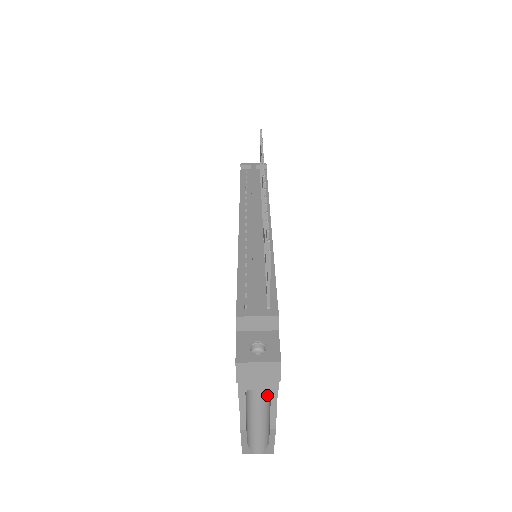
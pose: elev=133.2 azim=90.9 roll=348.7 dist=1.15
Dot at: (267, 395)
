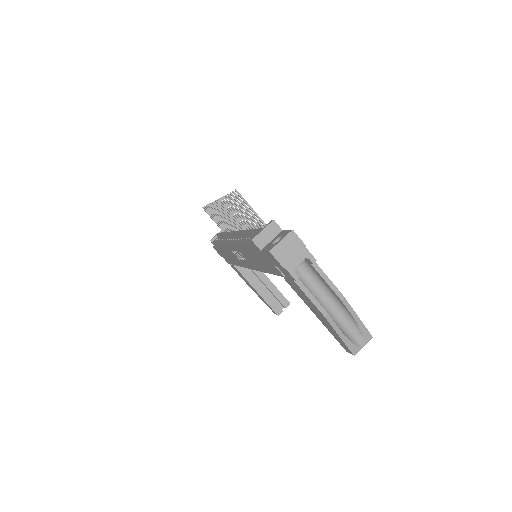
Dot at: (318, 280)
